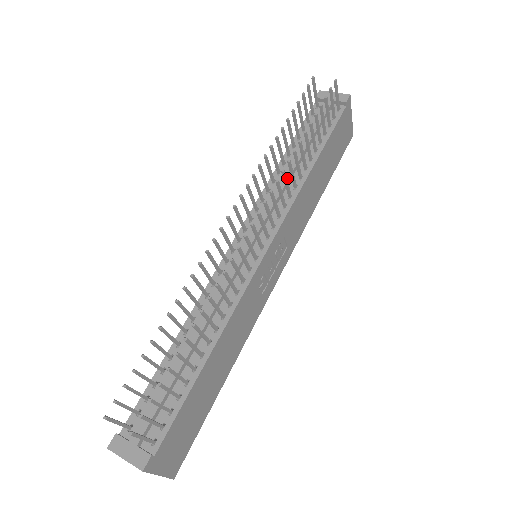
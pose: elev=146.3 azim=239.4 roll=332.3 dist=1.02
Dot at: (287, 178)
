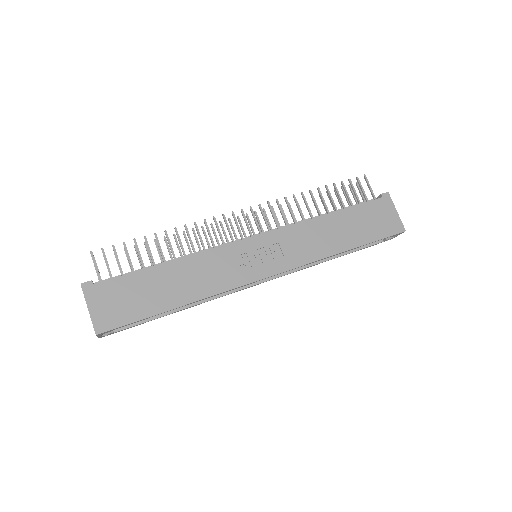
Dot at: occluded
